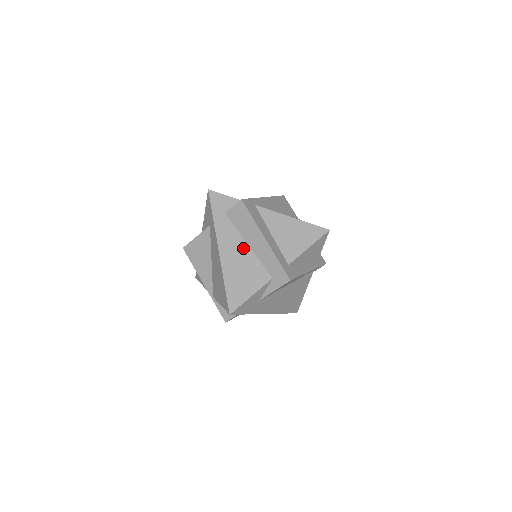
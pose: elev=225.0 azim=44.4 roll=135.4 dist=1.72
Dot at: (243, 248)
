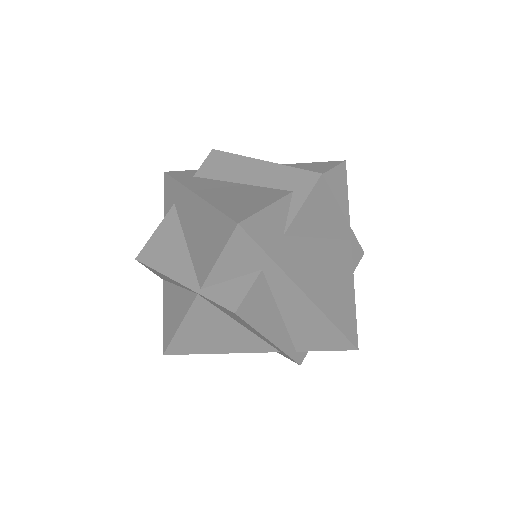
Dot at: (232, 186)
